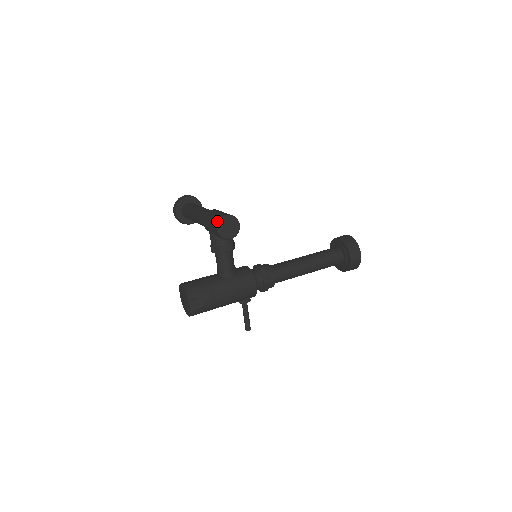
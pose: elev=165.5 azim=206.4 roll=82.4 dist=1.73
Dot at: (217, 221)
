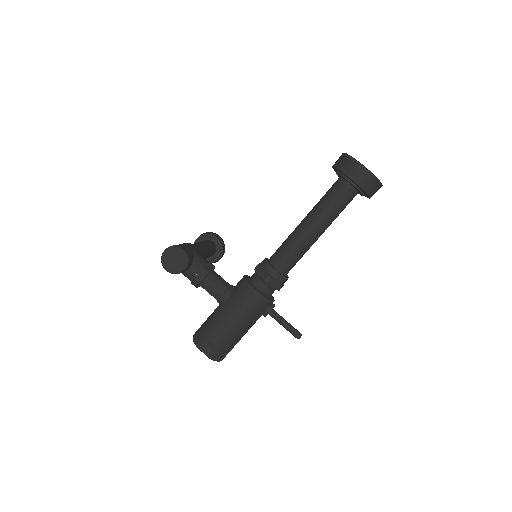
Dot at: (162, 262)
